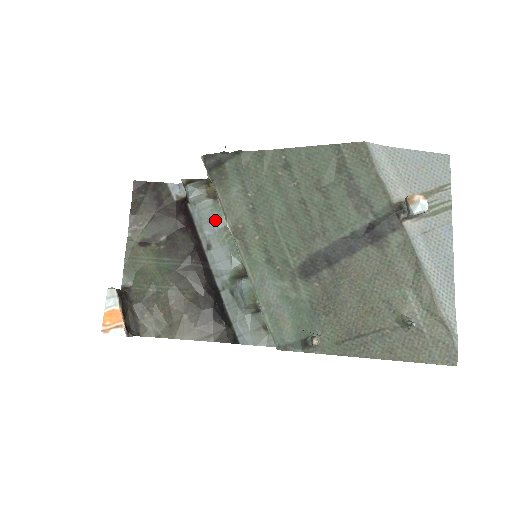
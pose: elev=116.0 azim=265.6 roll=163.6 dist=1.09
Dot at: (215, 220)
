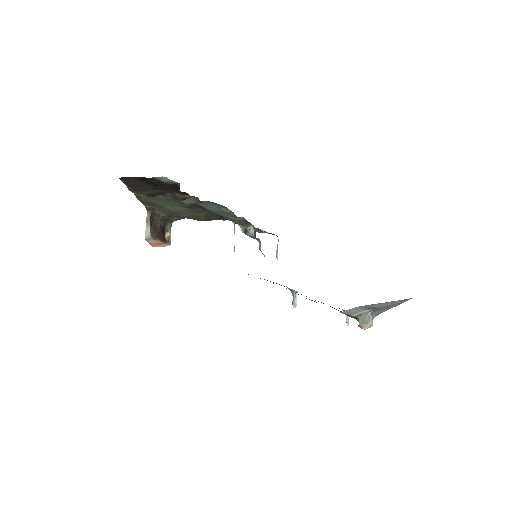
Dot at: (215, 207)
